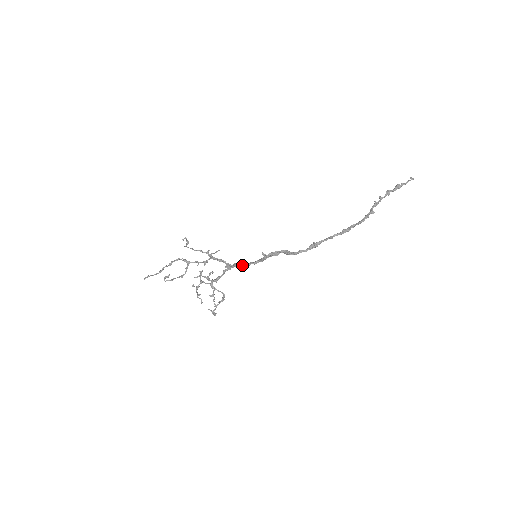
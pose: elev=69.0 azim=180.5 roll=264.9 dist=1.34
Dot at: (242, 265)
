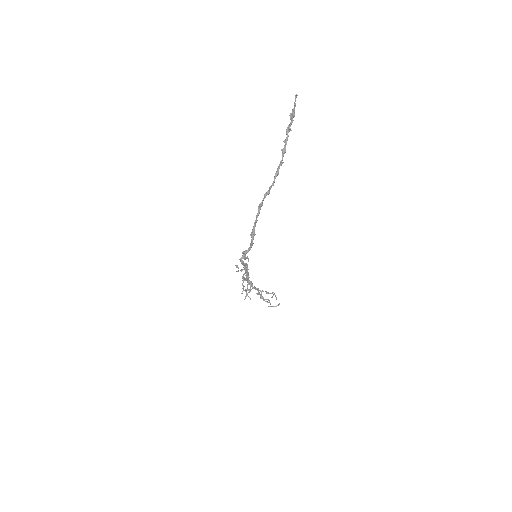
Dot at: (246, 273)
